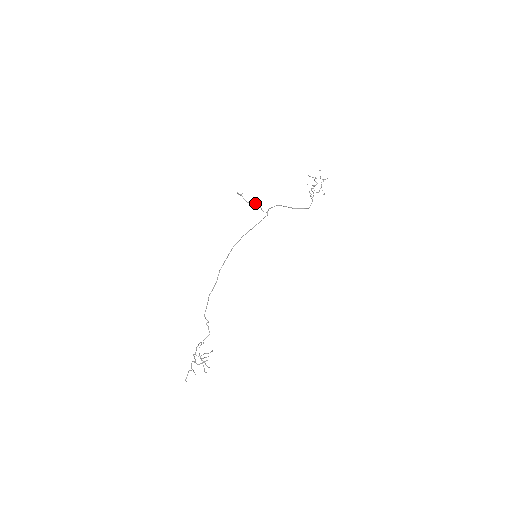
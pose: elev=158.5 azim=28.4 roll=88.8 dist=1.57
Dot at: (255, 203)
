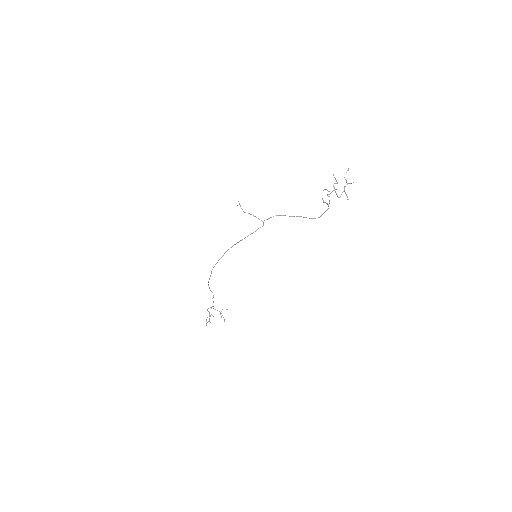
Dot at: (250, 214)
